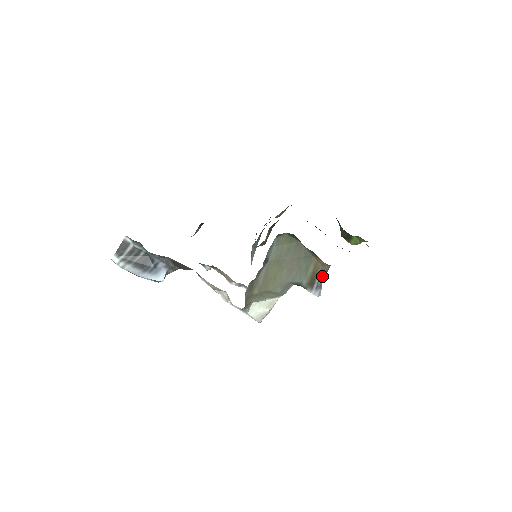
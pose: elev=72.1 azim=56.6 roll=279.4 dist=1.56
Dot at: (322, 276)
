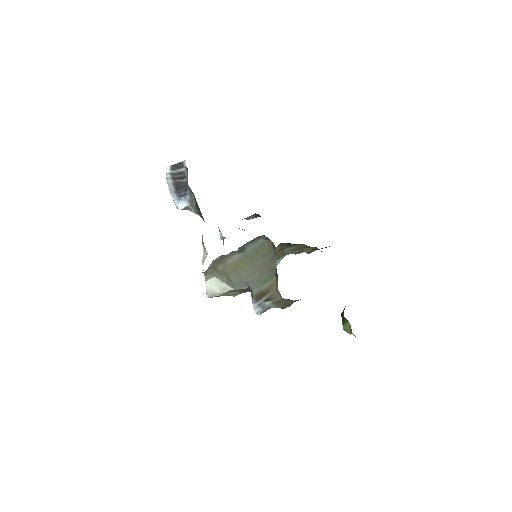
Dot at: (270, 299)
